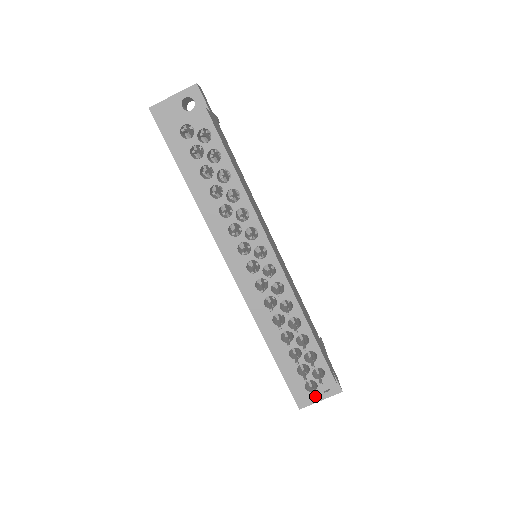
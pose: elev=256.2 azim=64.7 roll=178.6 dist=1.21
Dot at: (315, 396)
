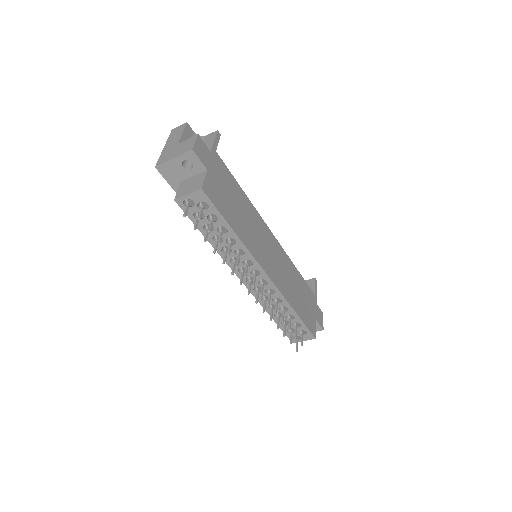
Dot at: occluded
